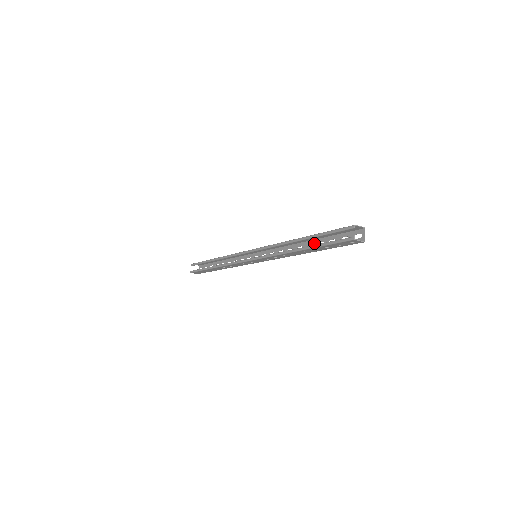
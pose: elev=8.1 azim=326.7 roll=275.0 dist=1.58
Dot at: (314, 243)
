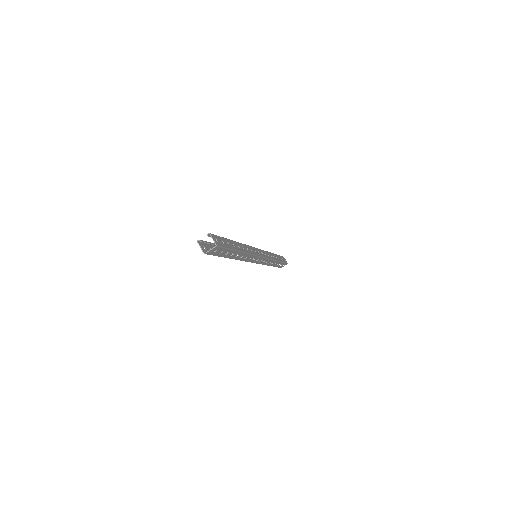
Dot at: (236, 253)
